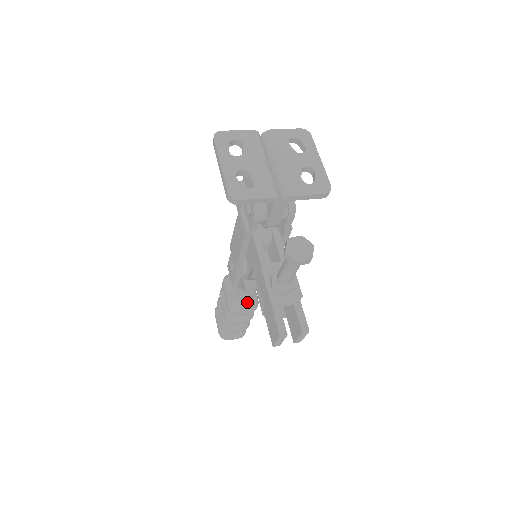
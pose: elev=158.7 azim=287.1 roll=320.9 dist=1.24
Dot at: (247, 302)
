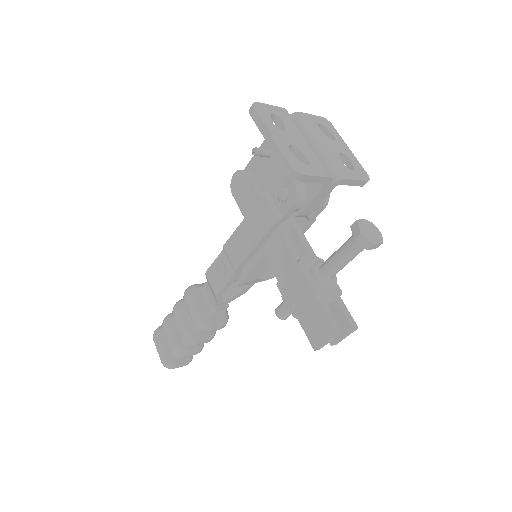
Dot at: (220, 316)
